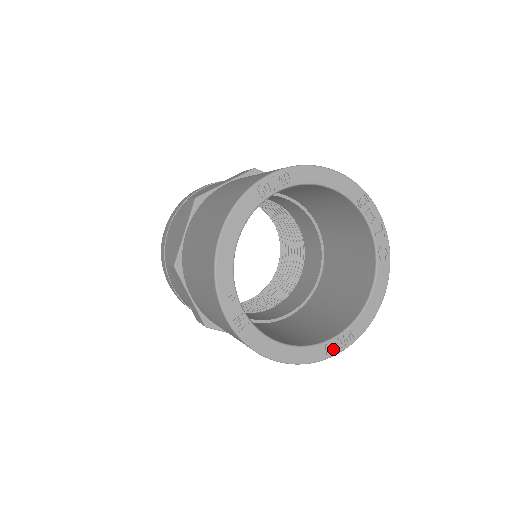
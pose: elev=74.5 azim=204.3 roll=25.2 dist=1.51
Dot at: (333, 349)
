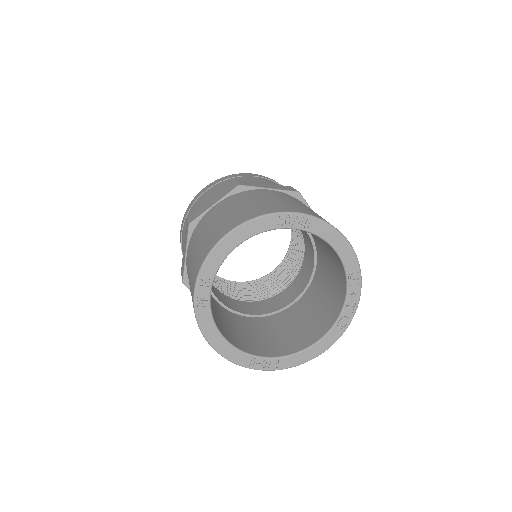
Dot at: (257, 364)
